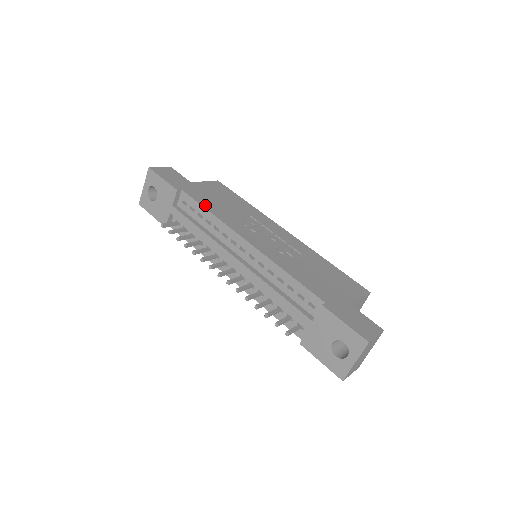
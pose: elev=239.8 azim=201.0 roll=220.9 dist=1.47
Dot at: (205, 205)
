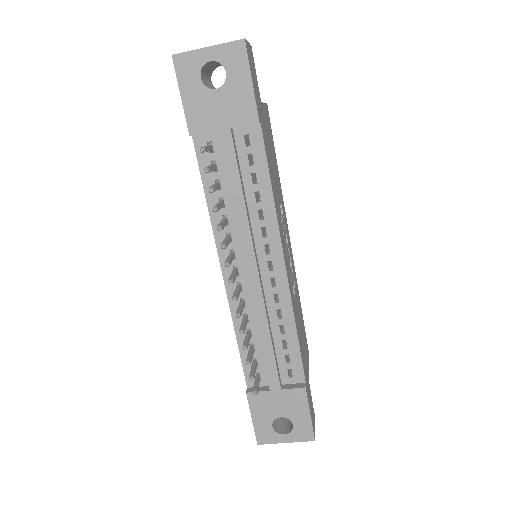
Dot at: (270, 172)
